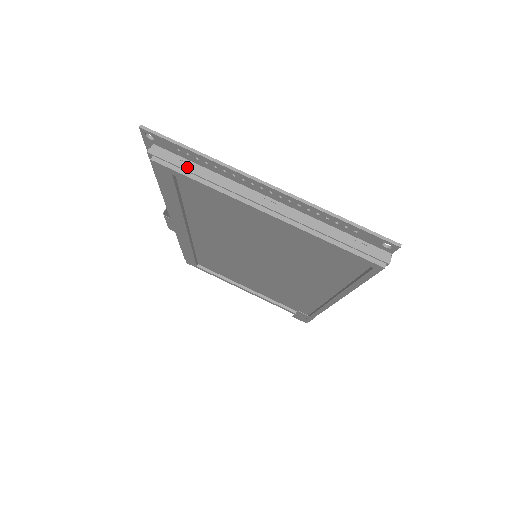
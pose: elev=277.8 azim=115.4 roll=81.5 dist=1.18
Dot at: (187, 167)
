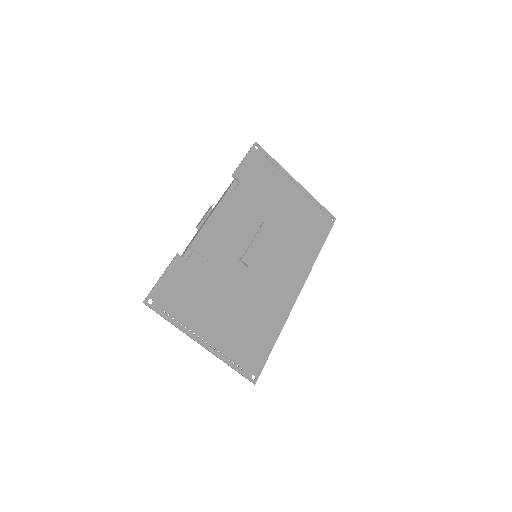
Dot at: occluded
